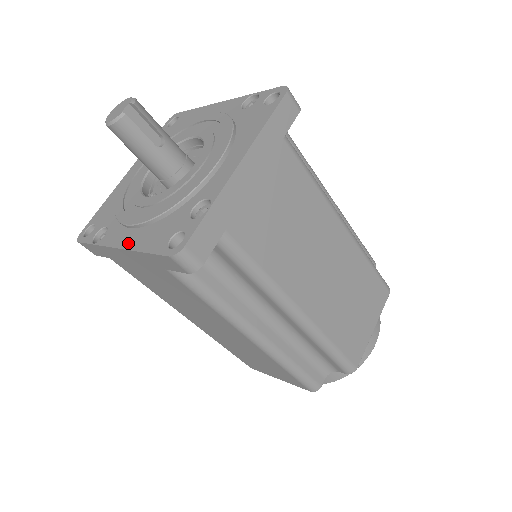
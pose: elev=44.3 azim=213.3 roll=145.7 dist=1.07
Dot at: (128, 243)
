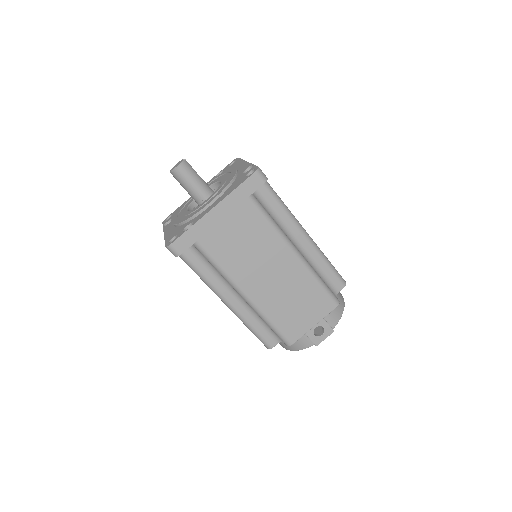
Dot at: (219, 201)
